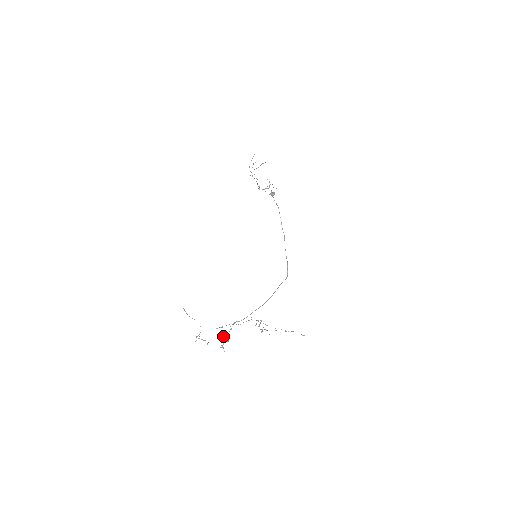
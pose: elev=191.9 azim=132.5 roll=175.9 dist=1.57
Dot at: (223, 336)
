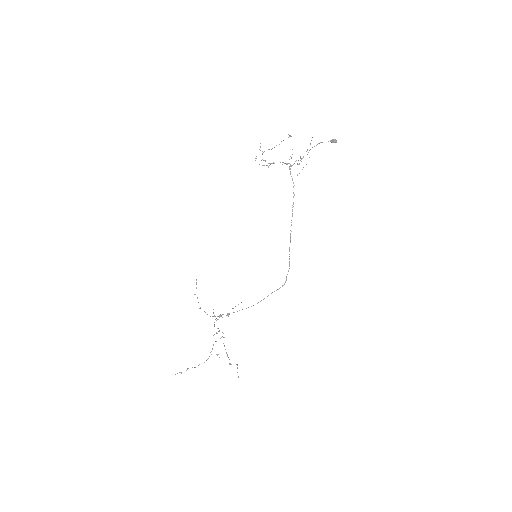
Dot at: occluded
